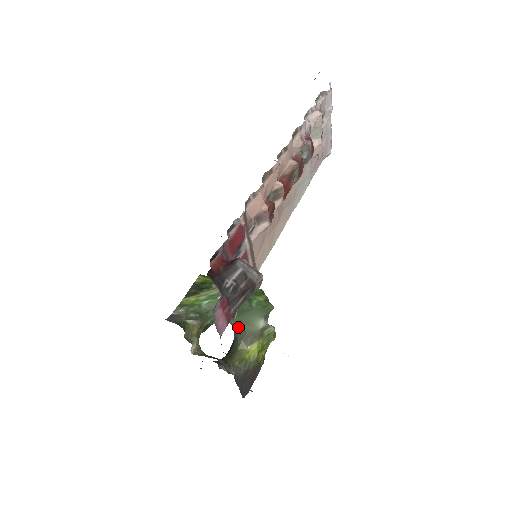
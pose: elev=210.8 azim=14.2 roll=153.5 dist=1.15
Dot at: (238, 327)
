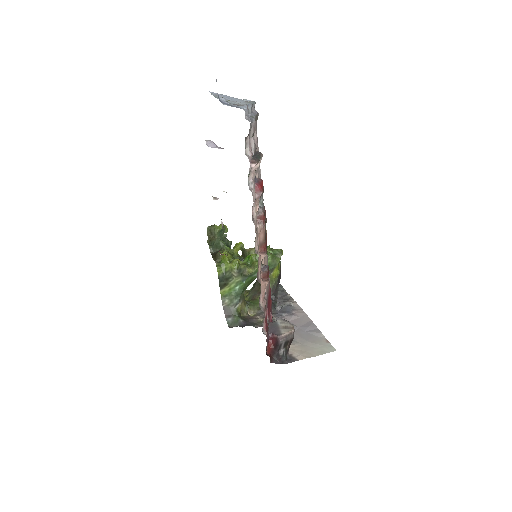
Dot at: occluded
